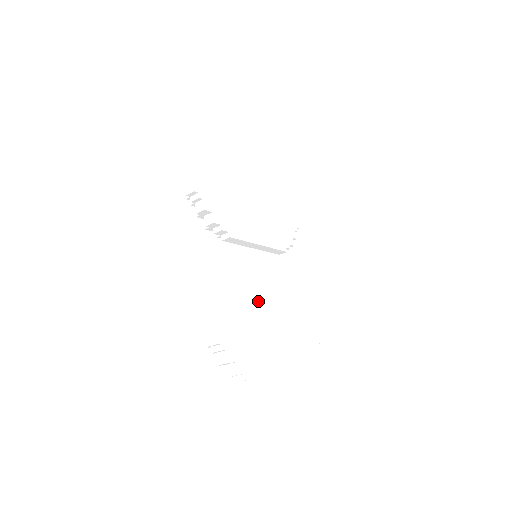
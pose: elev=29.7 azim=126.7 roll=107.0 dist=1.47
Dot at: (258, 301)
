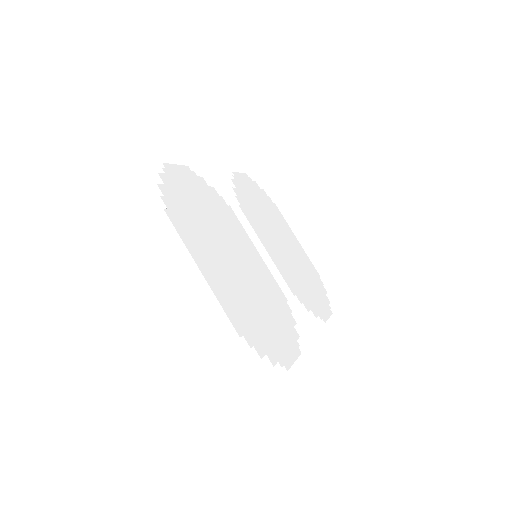
Dot at: (228, 234)
